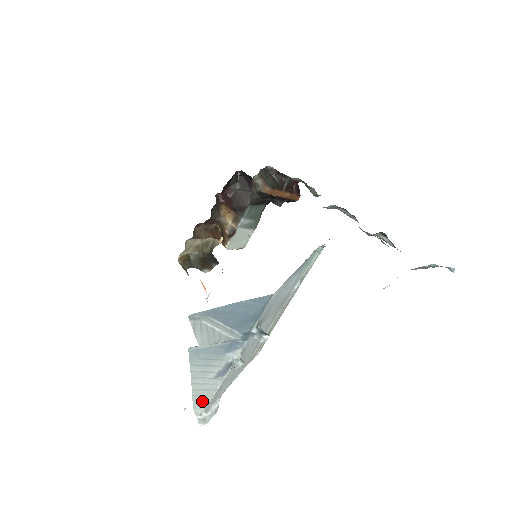
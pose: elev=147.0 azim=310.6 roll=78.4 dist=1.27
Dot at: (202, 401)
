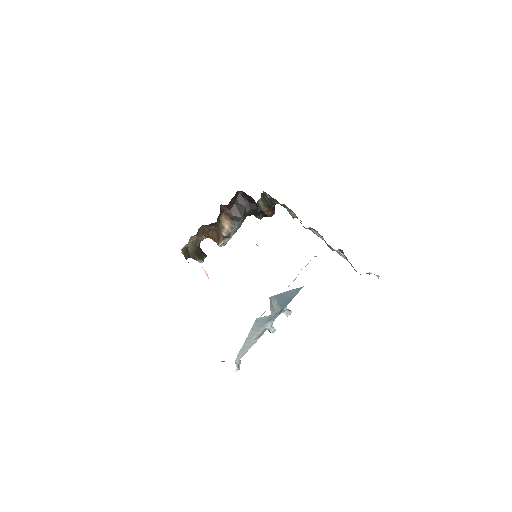
Dot at: (241, 355)
